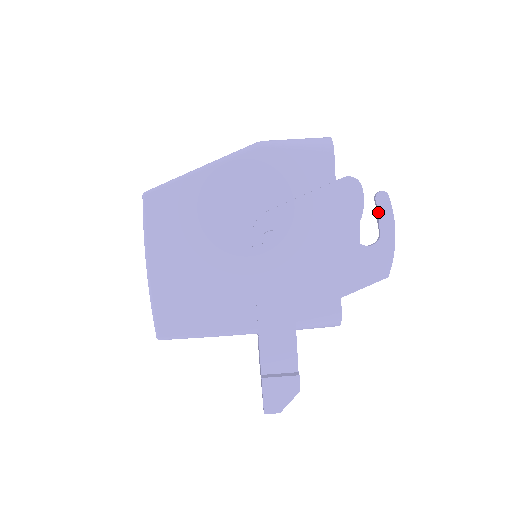
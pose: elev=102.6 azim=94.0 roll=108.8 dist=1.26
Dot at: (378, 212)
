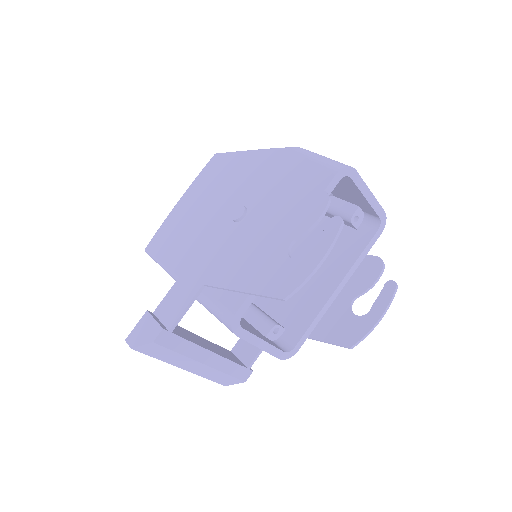
Dot at: (322, 233)
